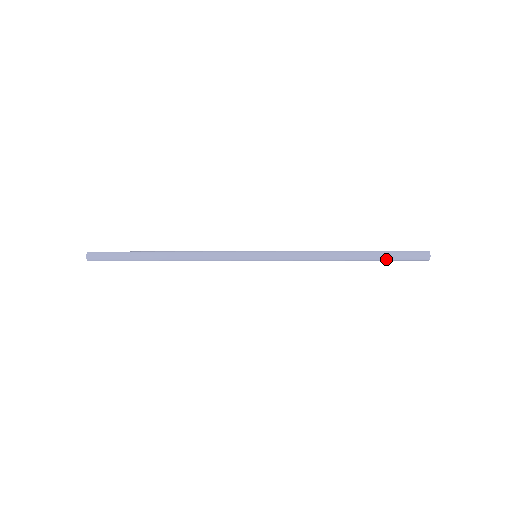
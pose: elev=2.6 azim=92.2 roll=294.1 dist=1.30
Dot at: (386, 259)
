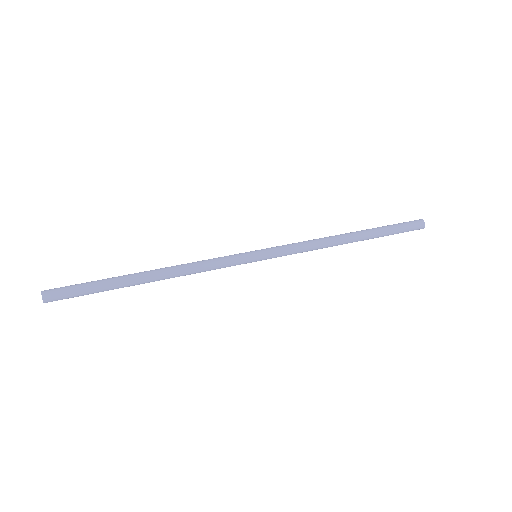
Dot at: (383, 235)
